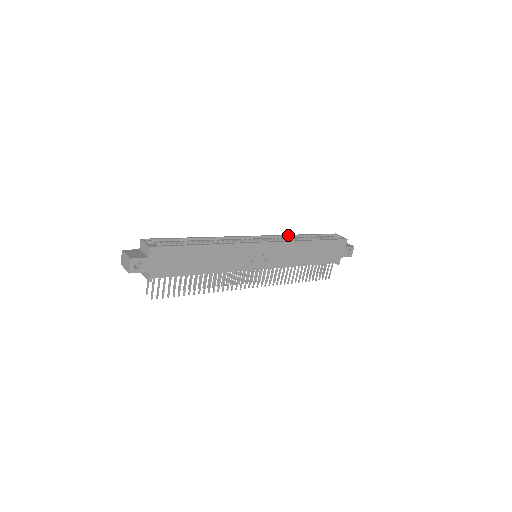
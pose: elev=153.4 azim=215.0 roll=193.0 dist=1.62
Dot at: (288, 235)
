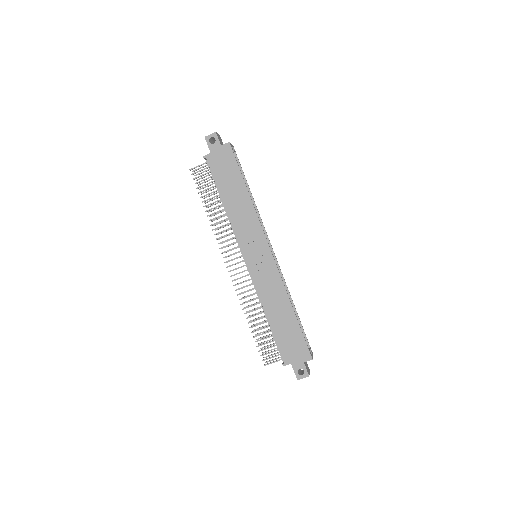
Dot at: occluded
